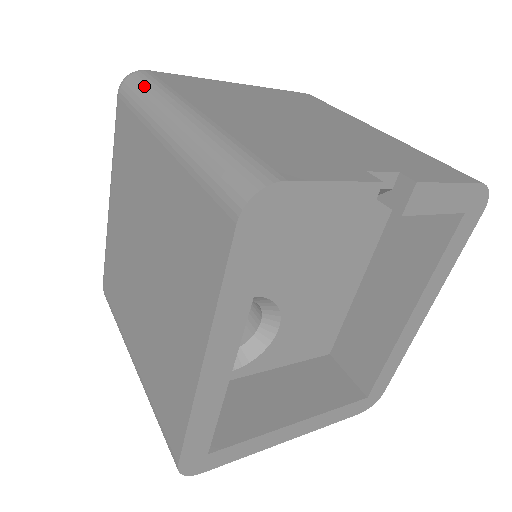
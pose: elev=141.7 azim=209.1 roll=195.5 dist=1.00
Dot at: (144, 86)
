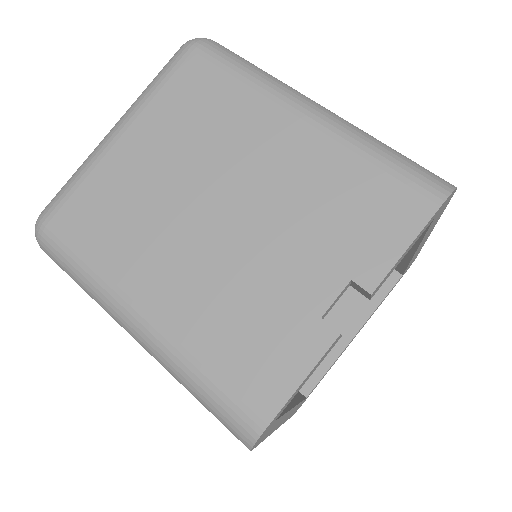
Dot at: (68, 266)
